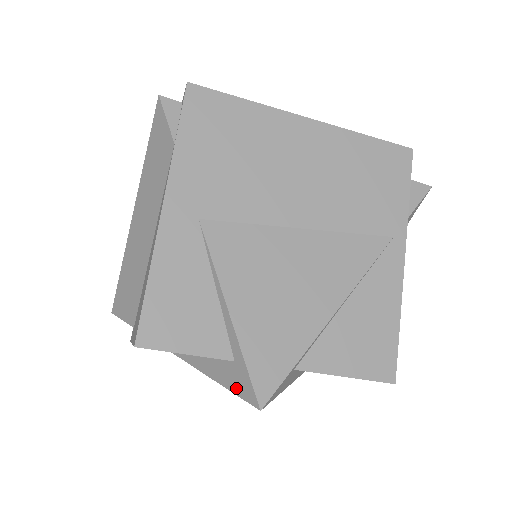
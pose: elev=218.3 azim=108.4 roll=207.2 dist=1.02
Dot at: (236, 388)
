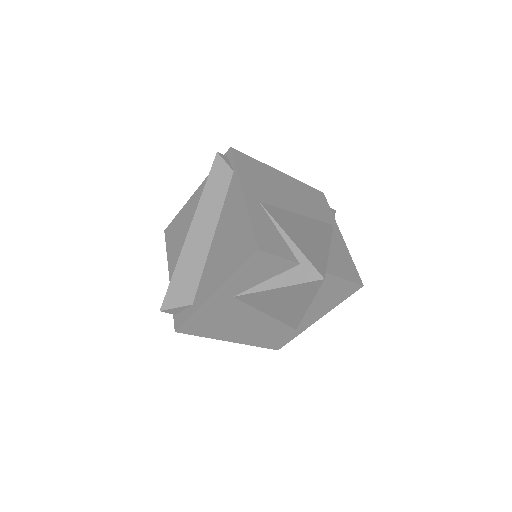
Dot at: (304, 279)
